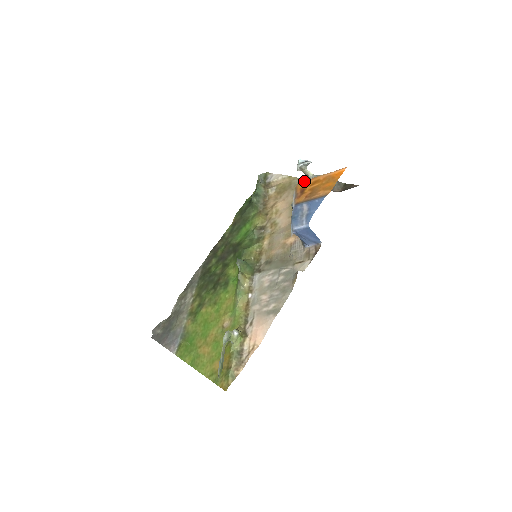
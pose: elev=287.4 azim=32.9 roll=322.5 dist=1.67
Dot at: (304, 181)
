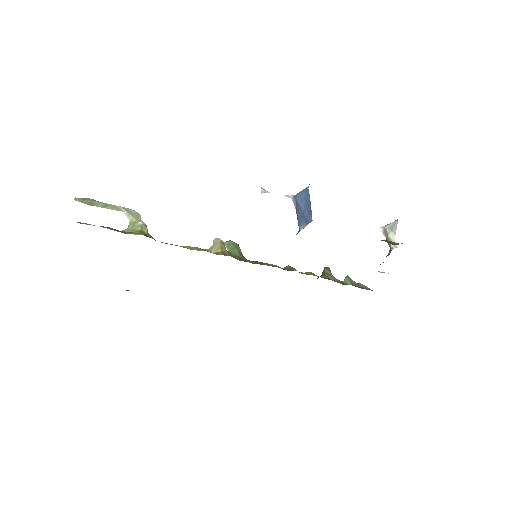
Dot at: occluded
